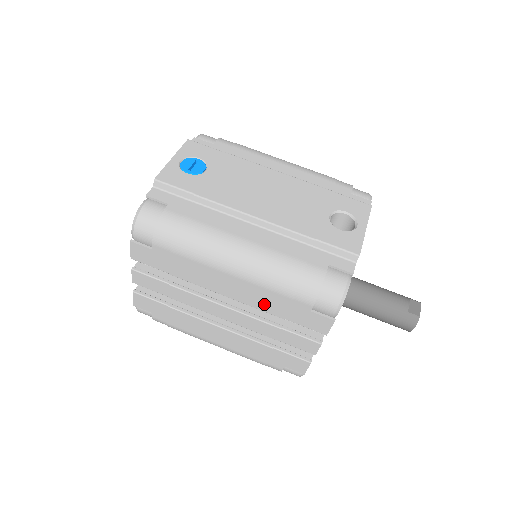
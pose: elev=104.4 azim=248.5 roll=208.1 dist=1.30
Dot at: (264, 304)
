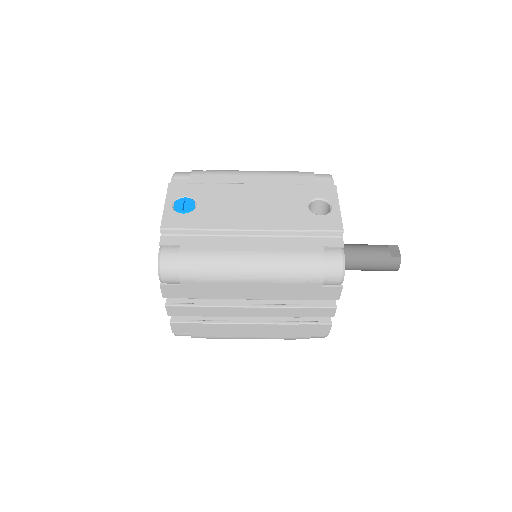
Dot at: (283, 294)
